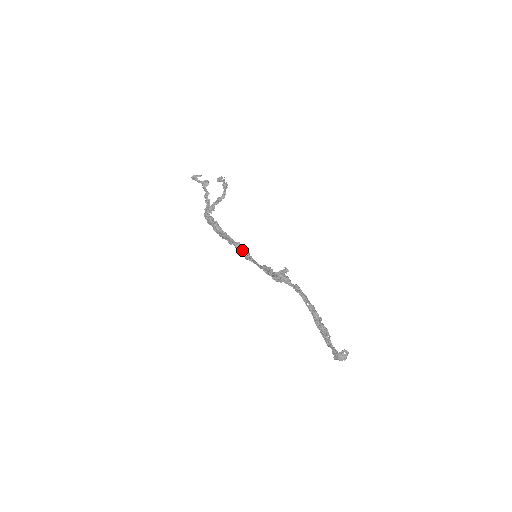
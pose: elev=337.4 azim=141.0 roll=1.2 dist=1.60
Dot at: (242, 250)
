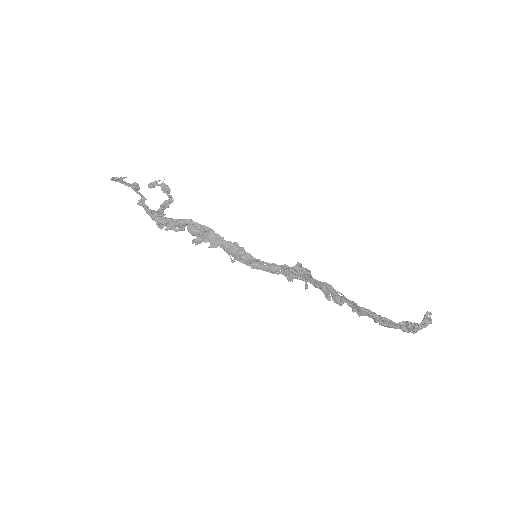
Dot at: (241, 248)
